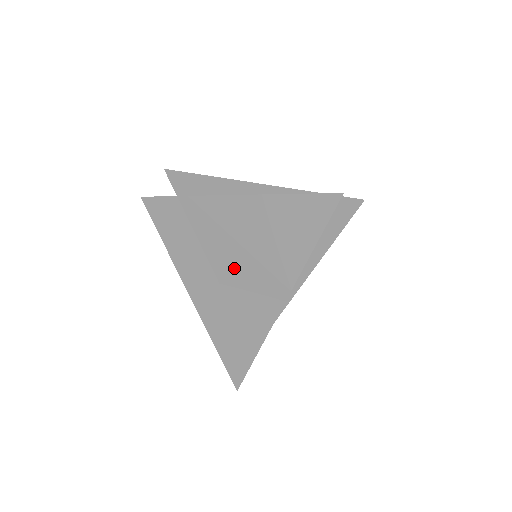
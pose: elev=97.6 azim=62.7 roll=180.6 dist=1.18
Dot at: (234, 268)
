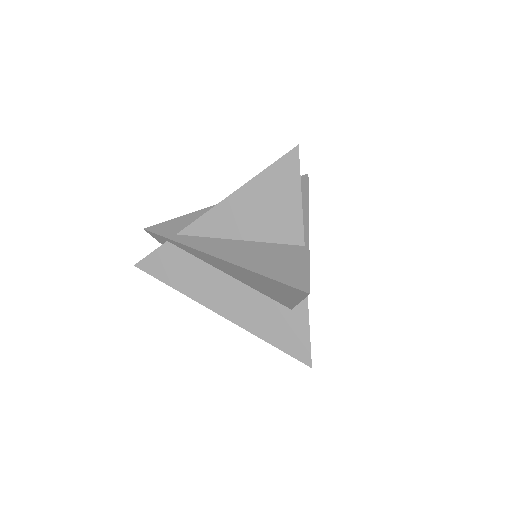
Dot at: (250, 255)
